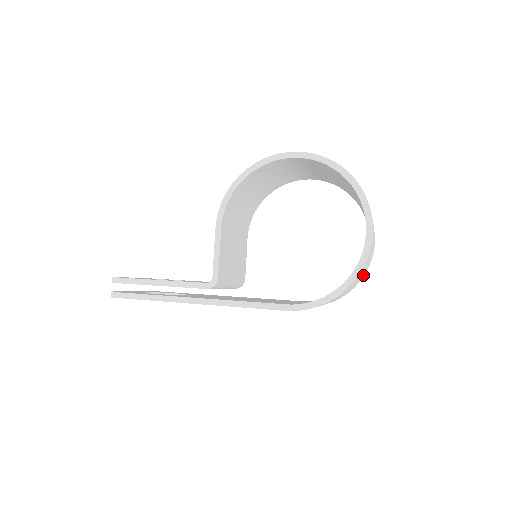
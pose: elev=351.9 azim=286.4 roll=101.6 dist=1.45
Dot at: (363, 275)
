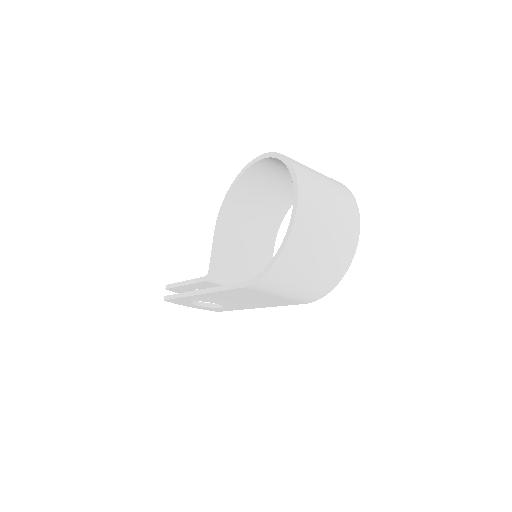
Dot at: (341, 260)
